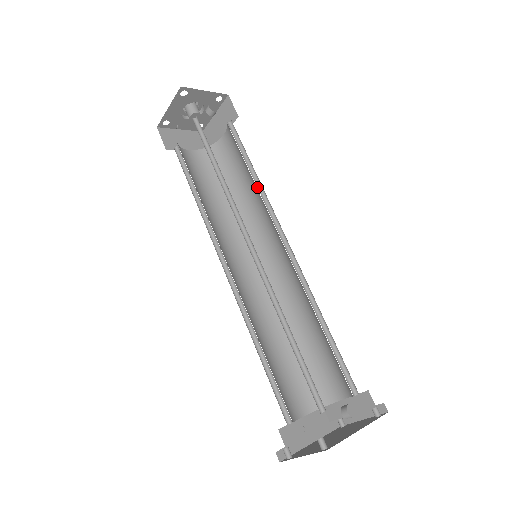
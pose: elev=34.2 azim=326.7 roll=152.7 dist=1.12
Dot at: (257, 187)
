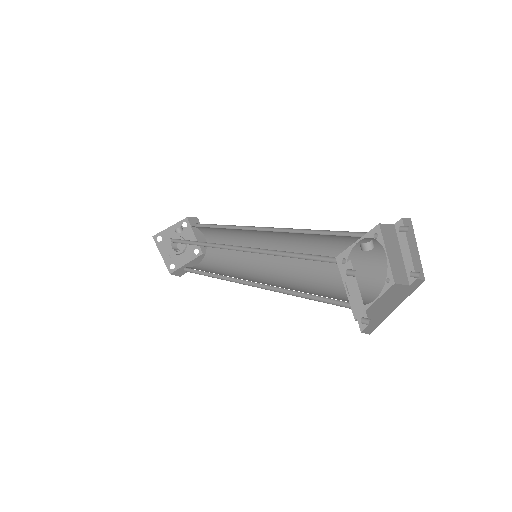
Dot at: (230, 229)
